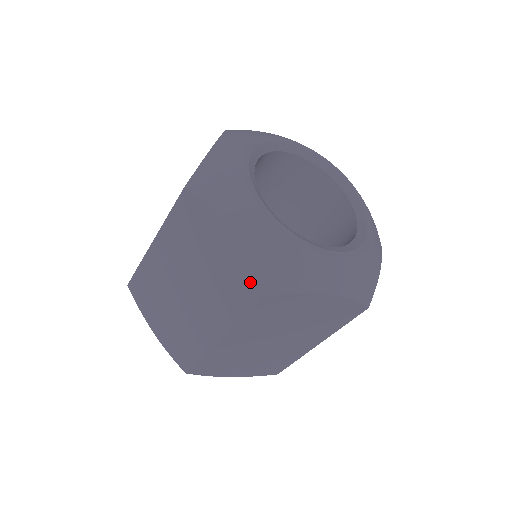
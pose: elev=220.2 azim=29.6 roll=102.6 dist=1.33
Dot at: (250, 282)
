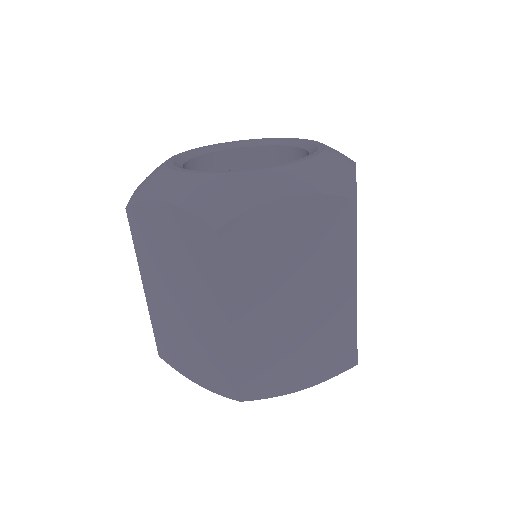
Dot at: occluded
